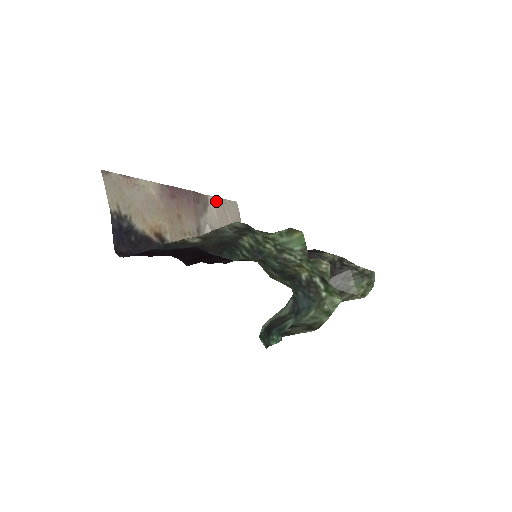
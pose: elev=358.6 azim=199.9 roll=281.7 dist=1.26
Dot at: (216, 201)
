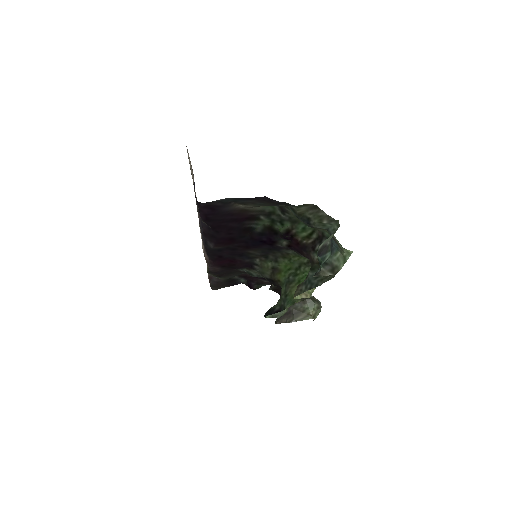
Dot at: occluded
